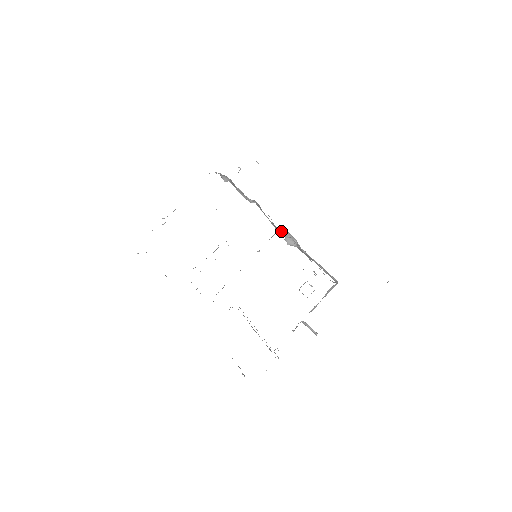
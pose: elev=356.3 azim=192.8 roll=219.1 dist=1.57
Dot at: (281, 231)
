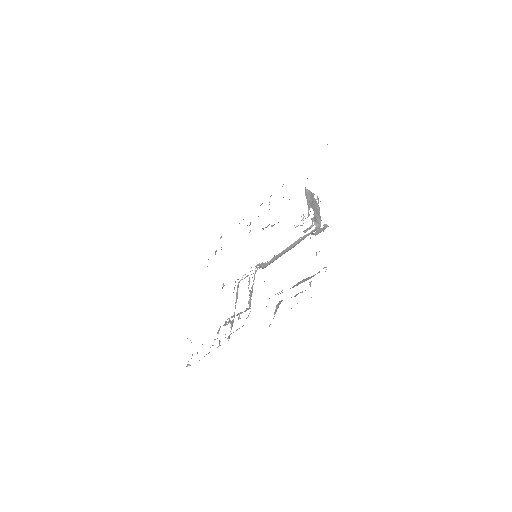
Dot at: occluded
